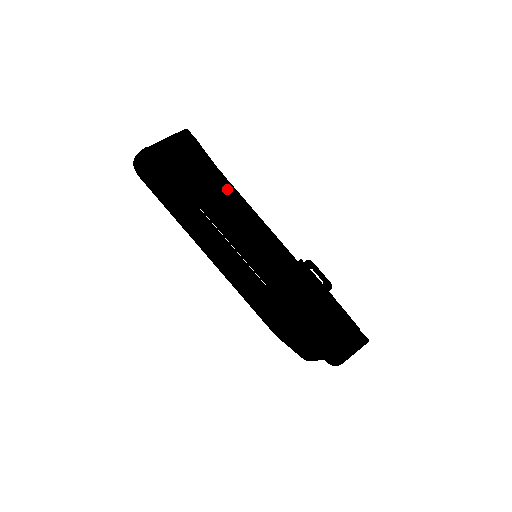
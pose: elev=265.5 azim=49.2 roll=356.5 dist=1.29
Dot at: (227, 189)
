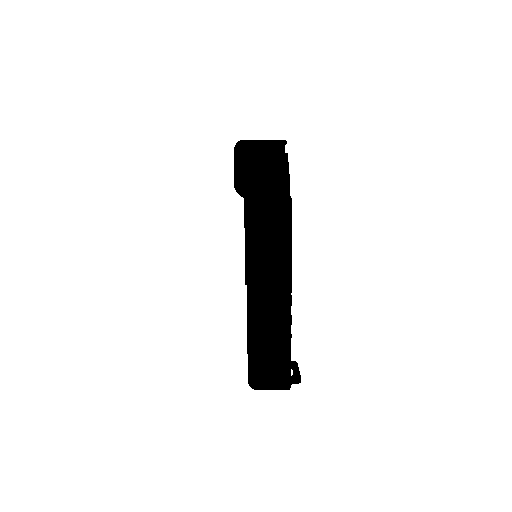
Dot at: occluded
